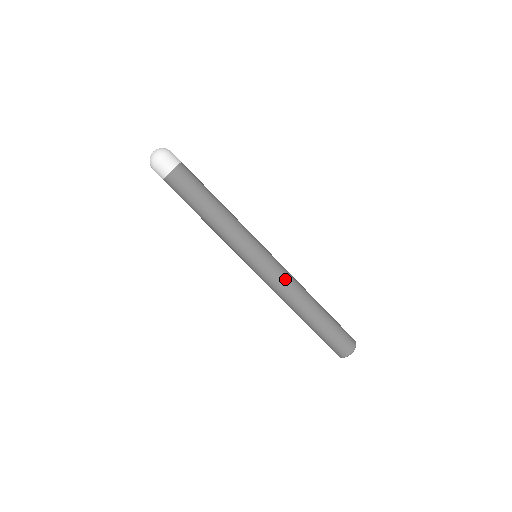
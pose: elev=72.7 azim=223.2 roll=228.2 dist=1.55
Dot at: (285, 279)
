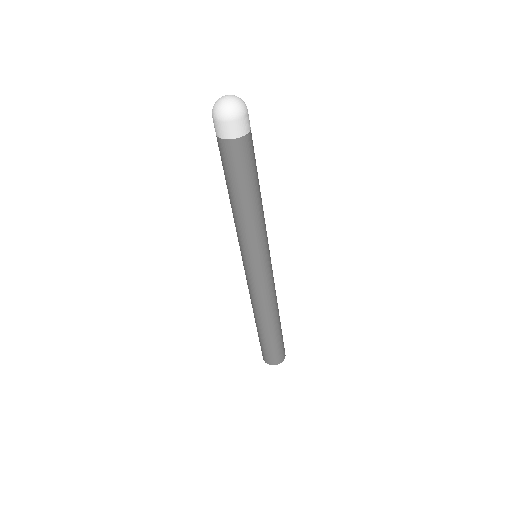
Dot at: (262, 294)
